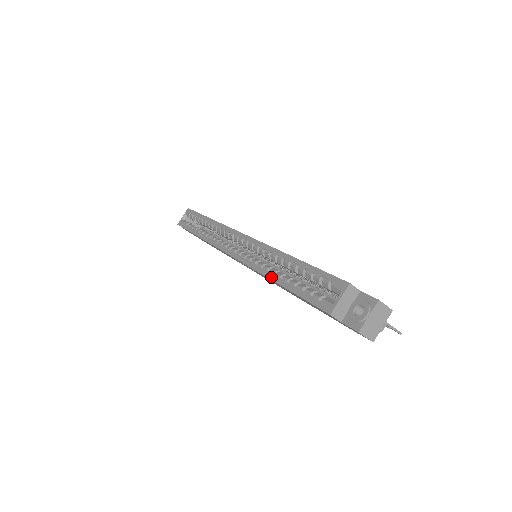
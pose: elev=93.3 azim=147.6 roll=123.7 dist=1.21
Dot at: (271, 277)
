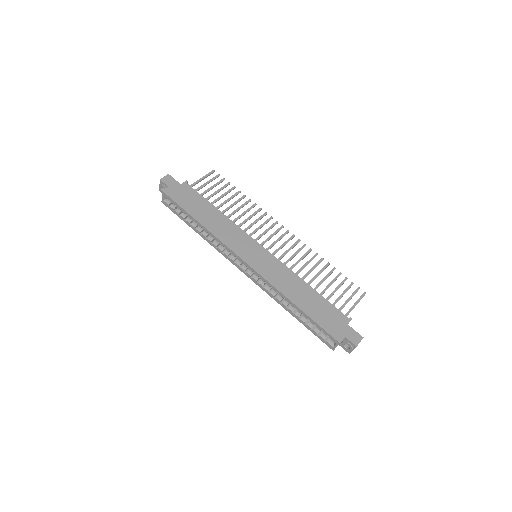
Dot at: (286, 309)
